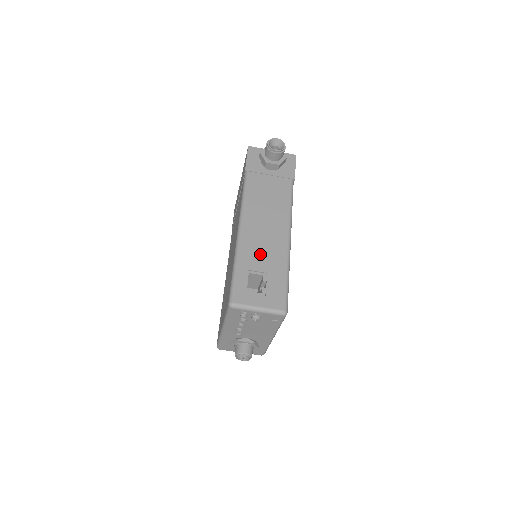
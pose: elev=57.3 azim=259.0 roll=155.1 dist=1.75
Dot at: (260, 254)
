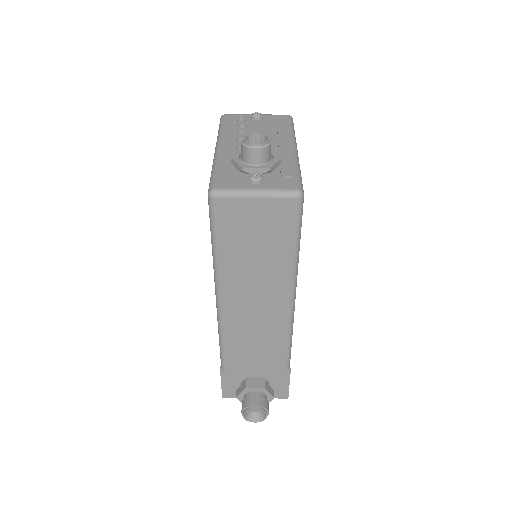
Dot at: occluded
